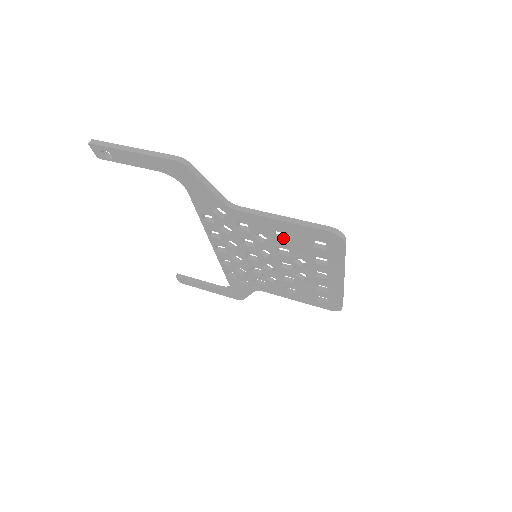
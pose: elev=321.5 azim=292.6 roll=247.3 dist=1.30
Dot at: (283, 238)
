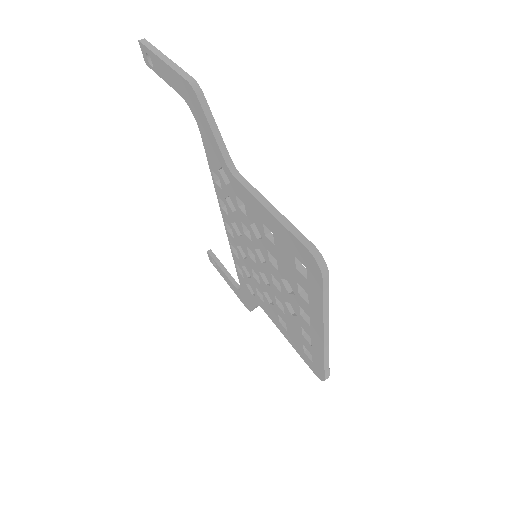
Dot at: (273, 240)
